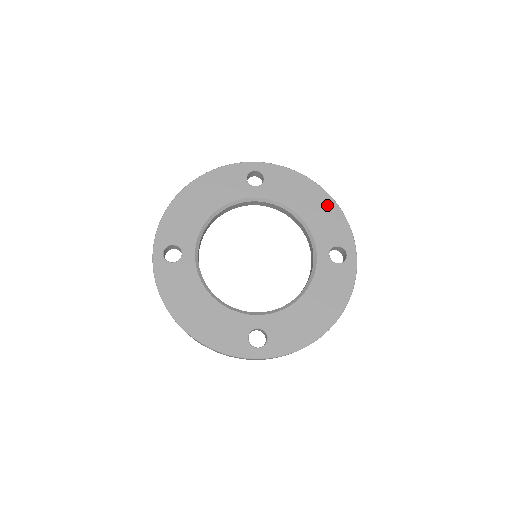
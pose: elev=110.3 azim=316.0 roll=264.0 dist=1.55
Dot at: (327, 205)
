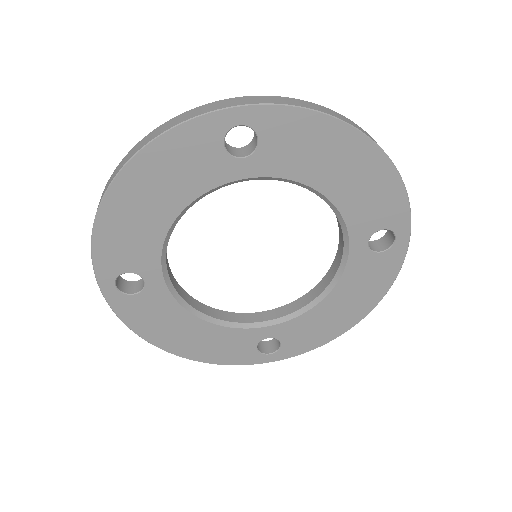
Dot at: (374, 169)
